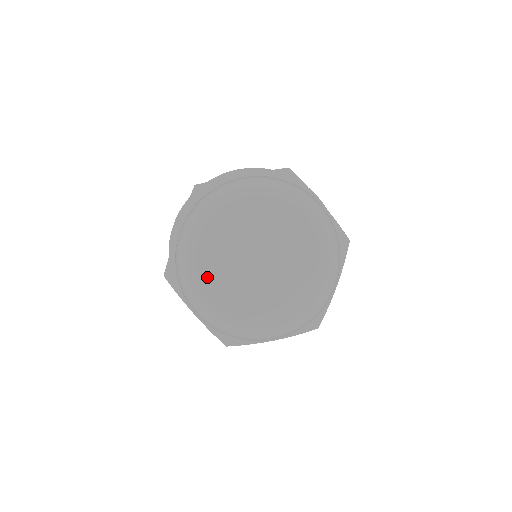
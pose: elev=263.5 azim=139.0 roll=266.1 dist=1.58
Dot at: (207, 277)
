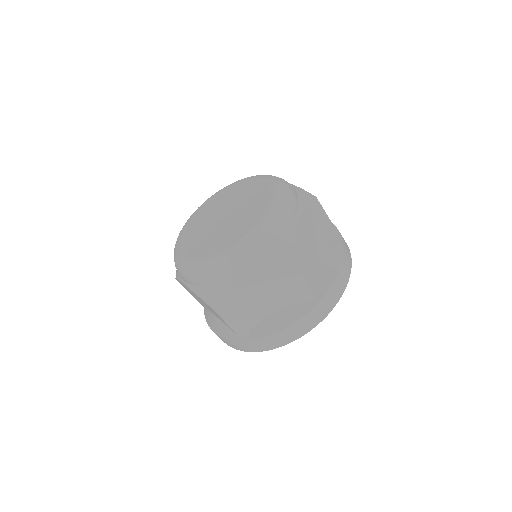
Dot at: (201, 211)
